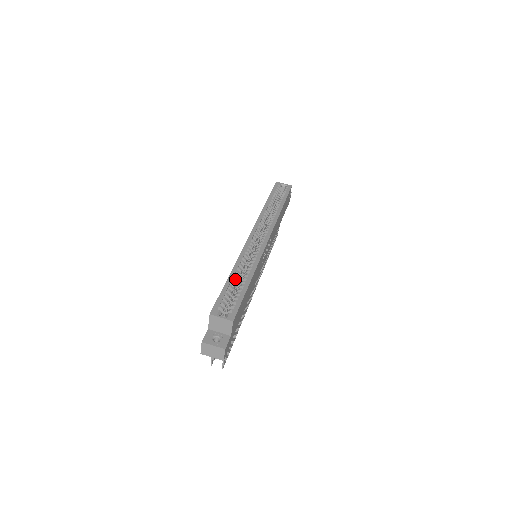
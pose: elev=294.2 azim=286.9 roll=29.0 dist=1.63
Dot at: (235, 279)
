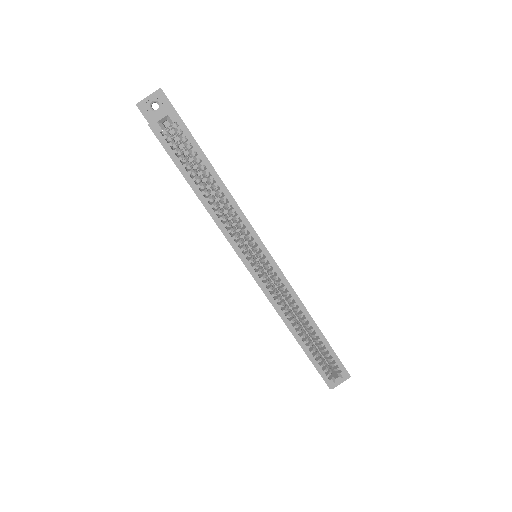
Dot at: (306, 341)
